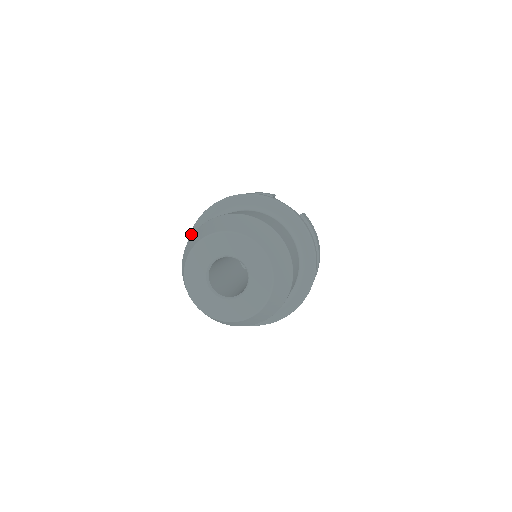
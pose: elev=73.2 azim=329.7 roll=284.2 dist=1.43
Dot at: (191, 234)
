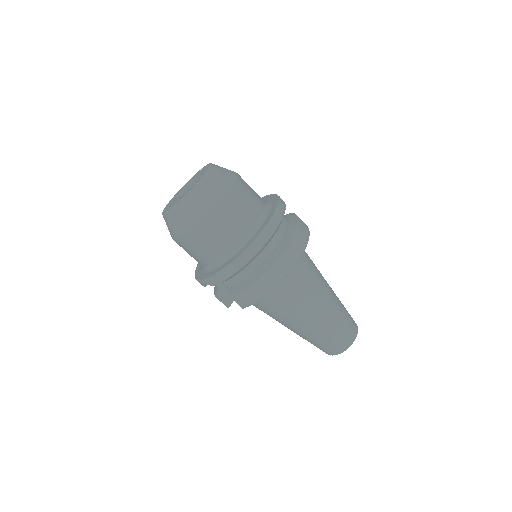
Dot at: occluded
